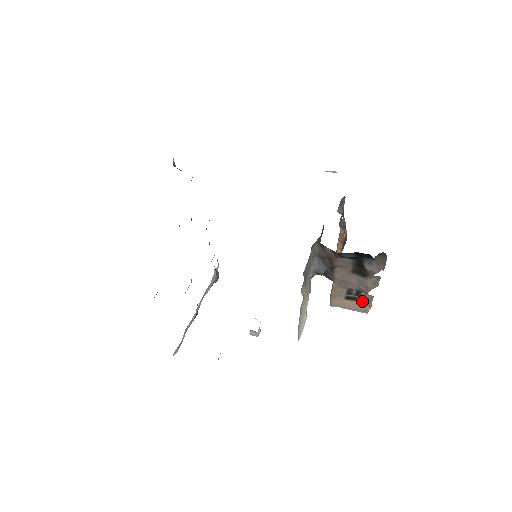
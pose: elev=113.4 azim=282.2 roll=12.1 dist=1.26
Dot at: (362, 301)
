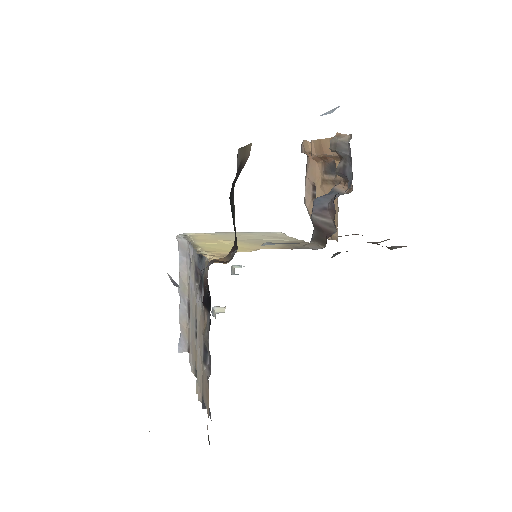
Dot at: occluded
